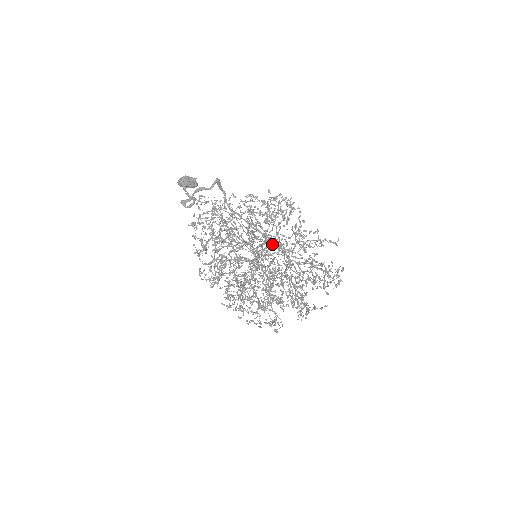
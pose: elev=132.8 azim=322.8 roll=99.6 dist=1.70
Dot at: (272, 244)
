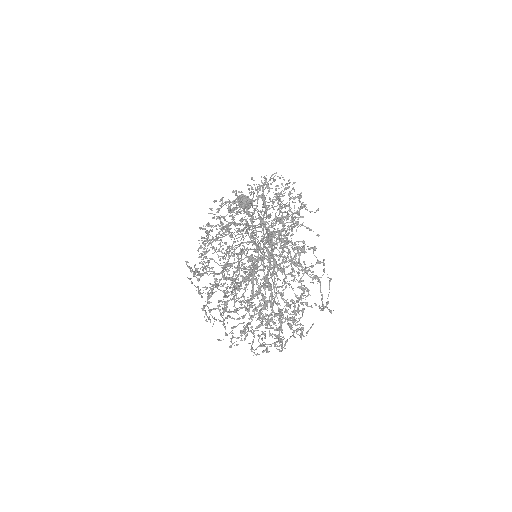
Dot at: occluded
